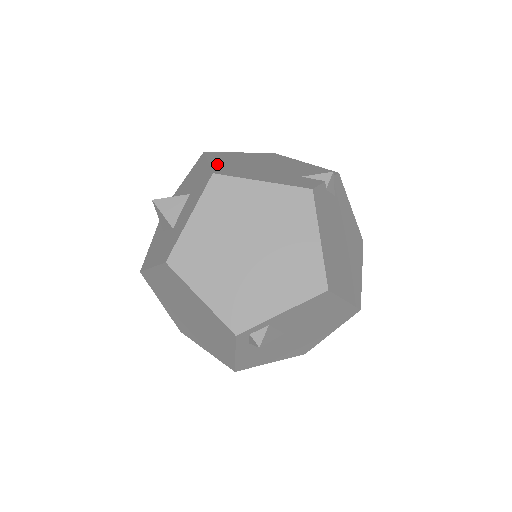
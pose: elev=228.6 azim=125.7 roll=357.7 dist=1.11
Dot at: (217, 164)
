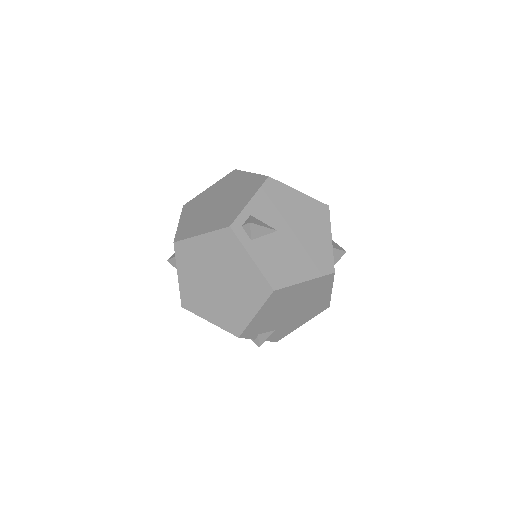
Dot at: occluded
